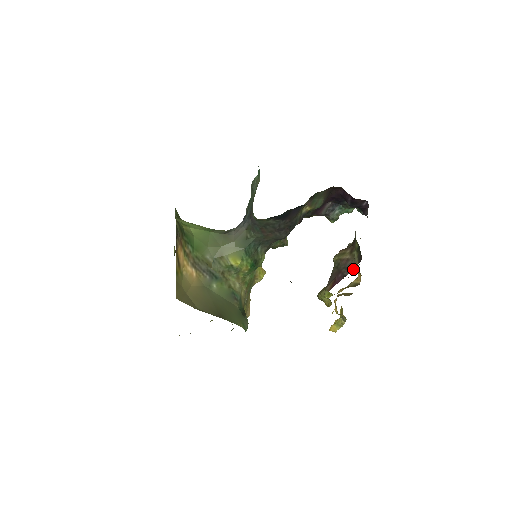
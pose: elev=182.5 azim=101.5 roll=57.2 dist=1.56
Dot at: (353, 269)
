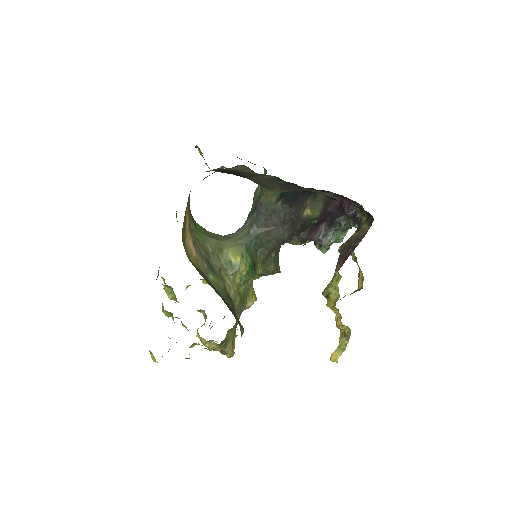
Dot at: occluded
